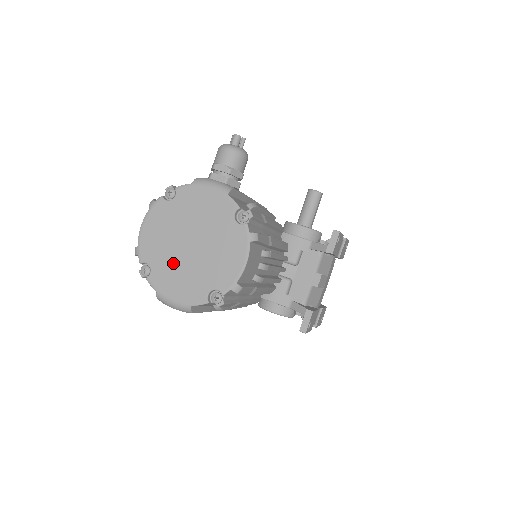
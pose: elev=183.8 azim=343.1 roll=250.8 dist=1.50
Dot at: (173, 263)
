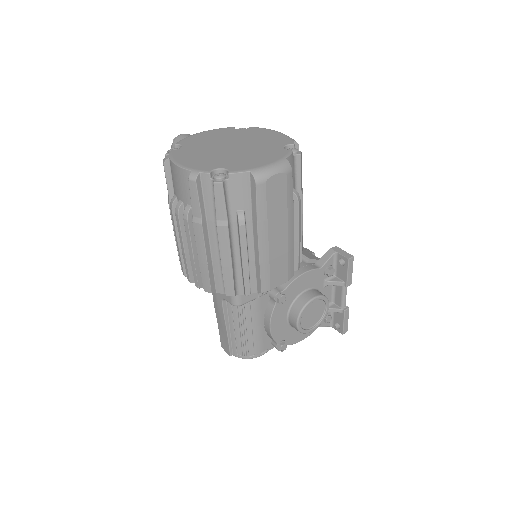
Dot at: (235, 157)
